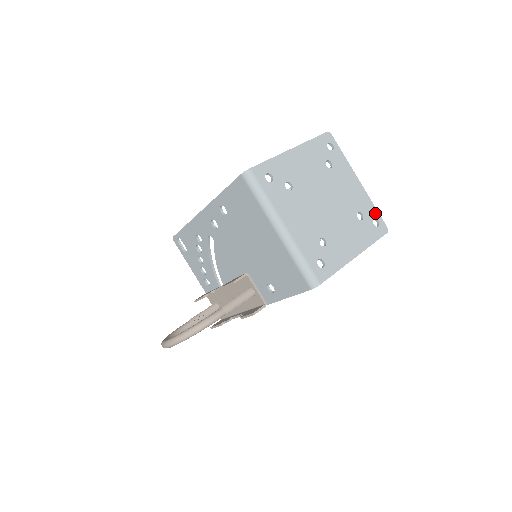
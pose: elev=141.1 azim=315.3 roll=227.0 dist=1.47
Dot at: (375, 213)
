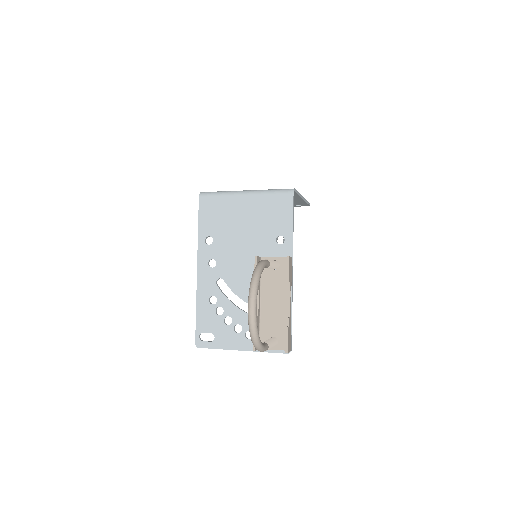
Dot at: occluded
